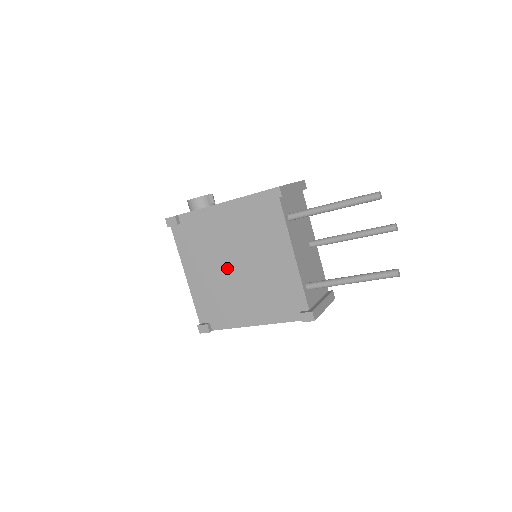
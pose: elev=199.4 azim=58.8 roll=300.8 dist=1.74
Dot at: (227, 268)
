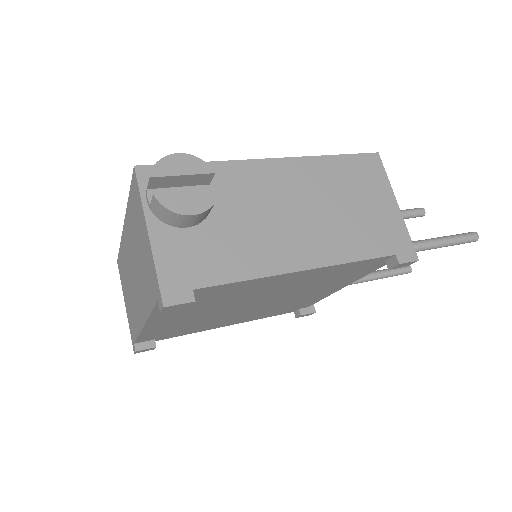
Dot at: (237, 309)
